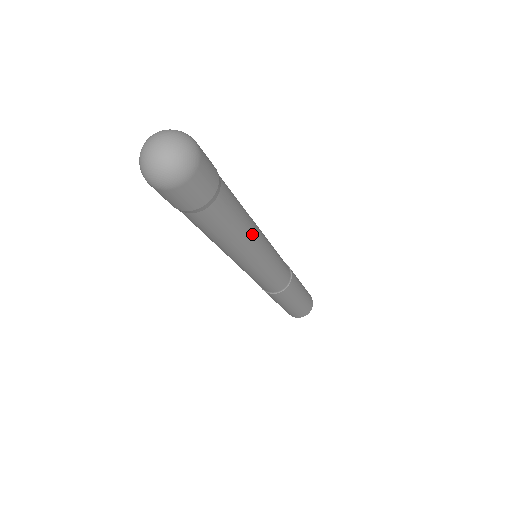
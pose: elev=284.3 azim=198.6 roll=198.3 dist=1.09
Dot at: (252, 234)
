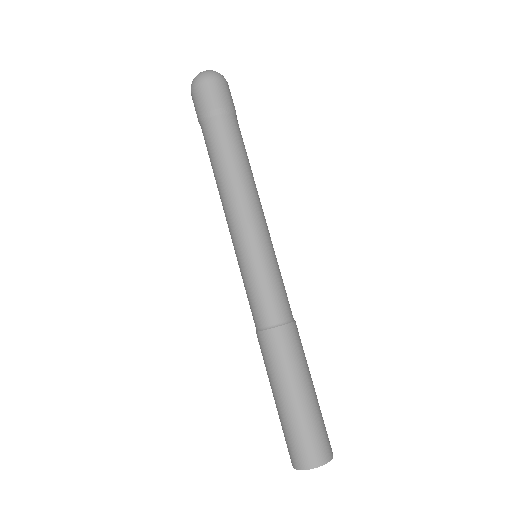
Dot at: (239, 187)
